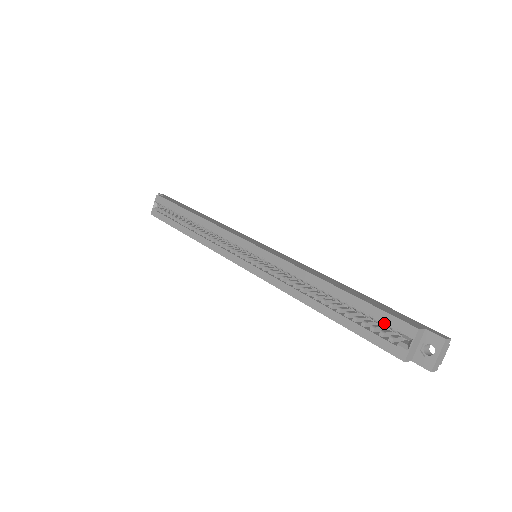
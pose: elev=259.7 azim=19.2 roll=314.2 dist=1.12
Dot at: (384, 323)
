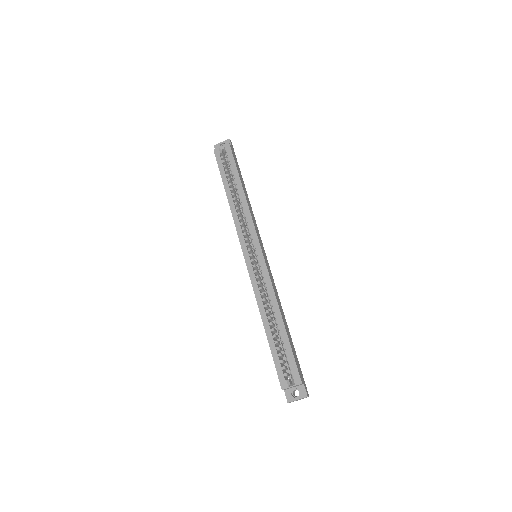
Dot at: (290, 365)
